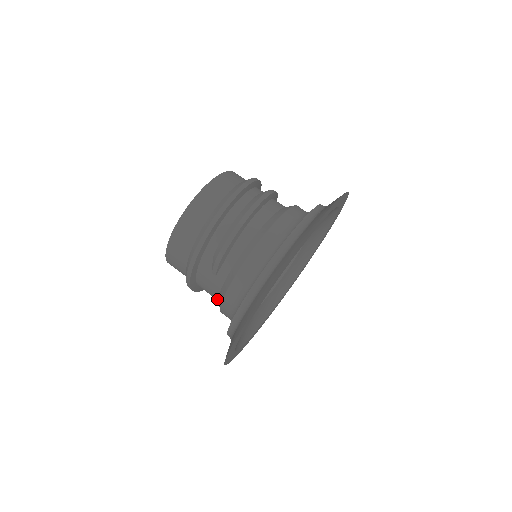
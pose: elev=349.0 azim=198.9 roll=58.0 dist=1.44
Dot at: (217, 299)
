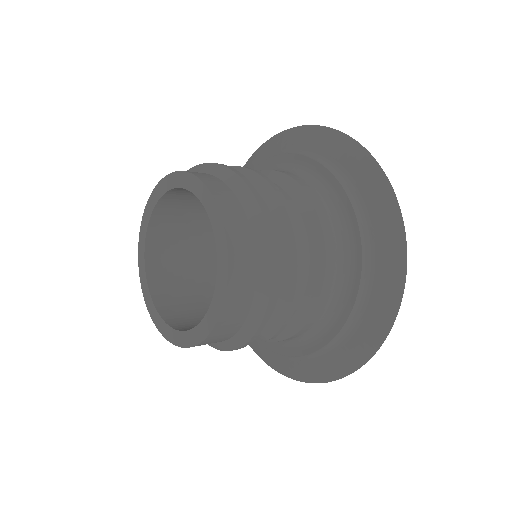
Dot at: occluded
